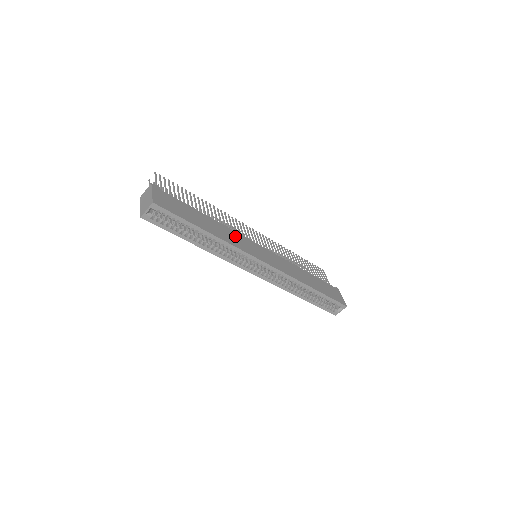
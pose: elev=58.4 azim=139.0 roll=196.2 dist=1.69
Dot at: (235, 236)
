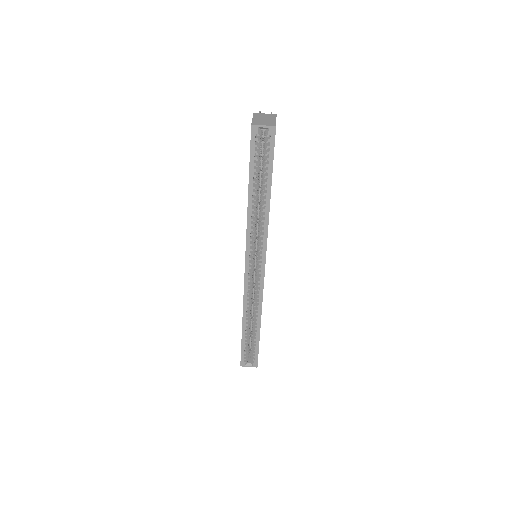
Dot at: occluded
